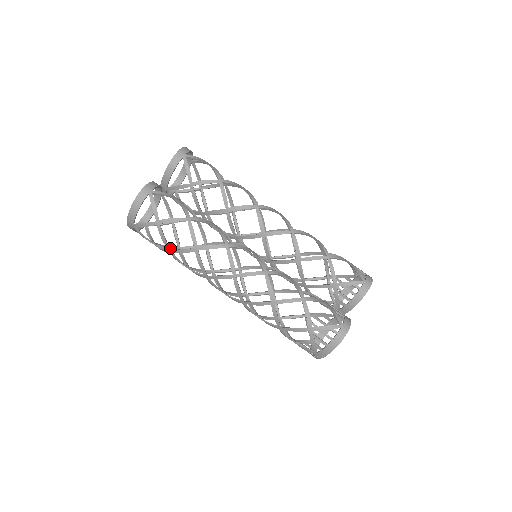
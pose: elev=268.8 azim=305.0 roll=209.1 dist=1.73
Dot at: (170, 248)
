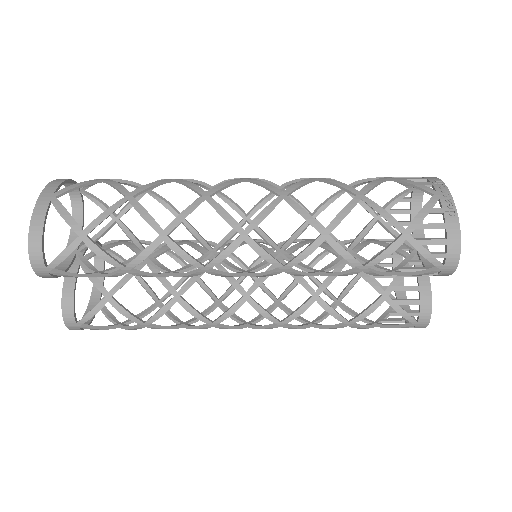
Dot at: occluded
